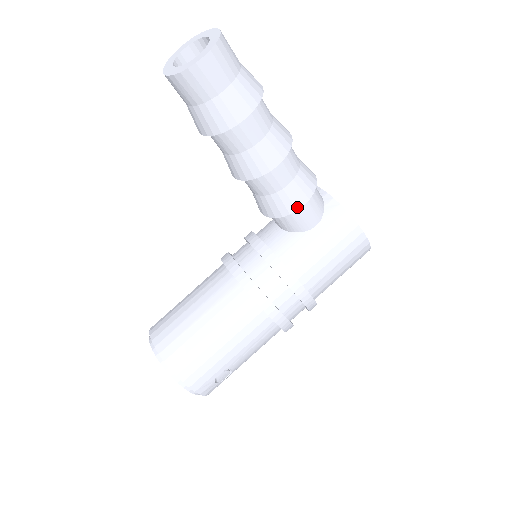
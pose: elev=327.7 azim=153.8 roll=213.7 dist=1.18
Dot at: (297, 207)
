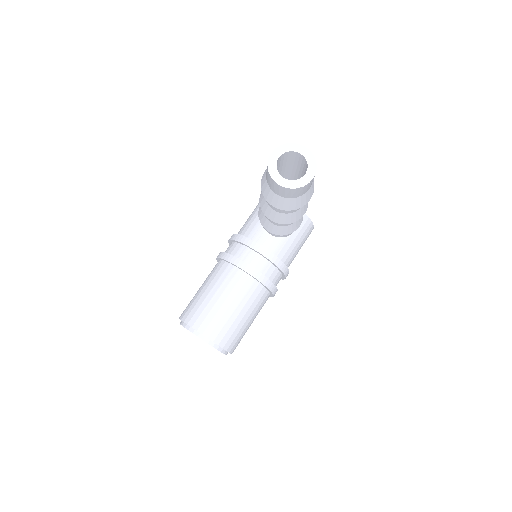
Dot at: (297, 228)
